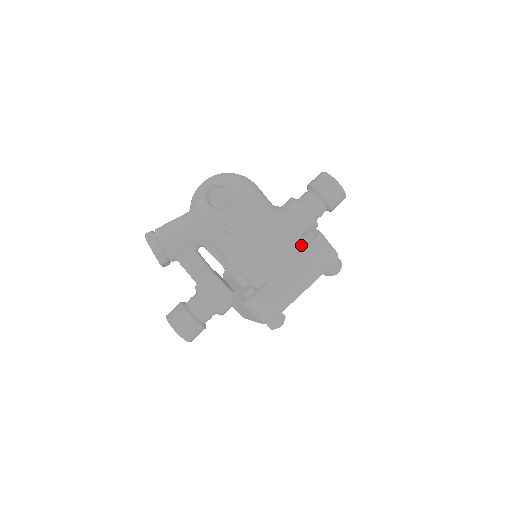
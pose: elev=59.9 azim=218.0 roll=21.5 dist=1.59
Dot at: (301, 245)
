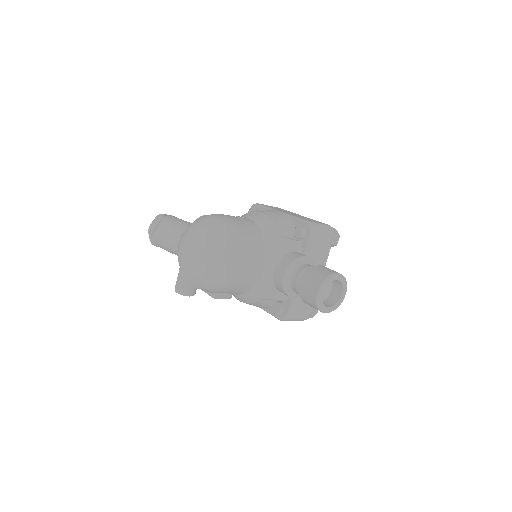
Dot at: (271, 307)
